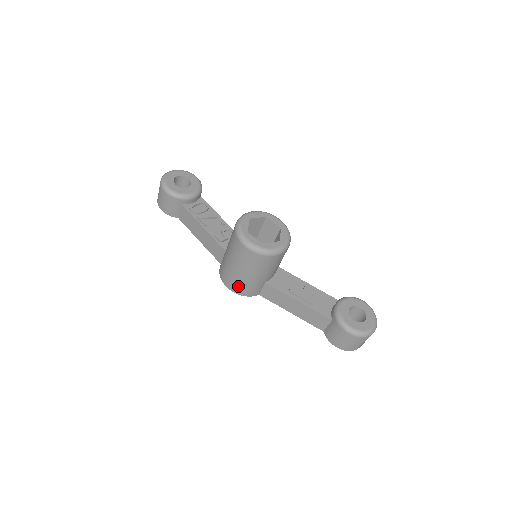
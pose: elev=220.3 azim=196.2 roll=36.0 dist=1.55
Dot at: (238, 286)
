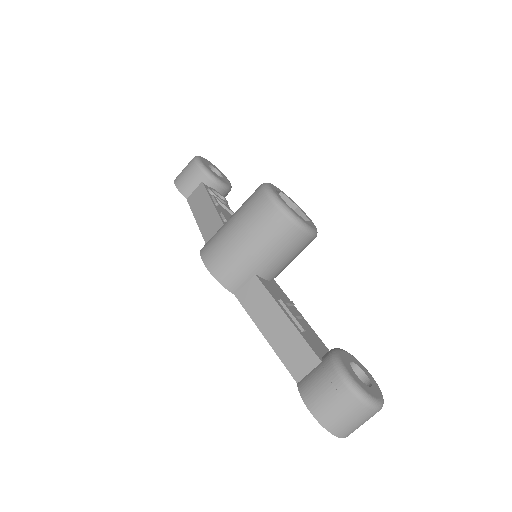
Dot at: (220, 259)
